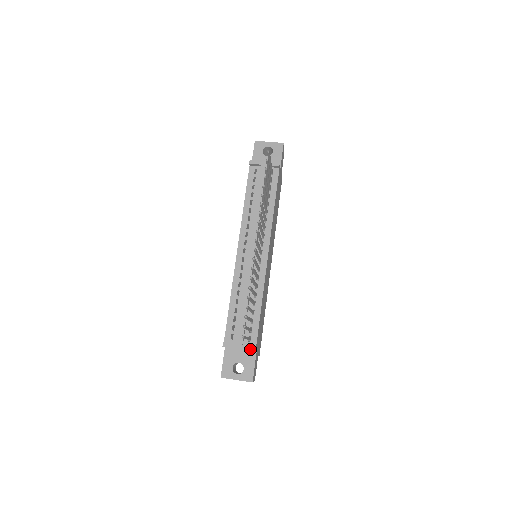
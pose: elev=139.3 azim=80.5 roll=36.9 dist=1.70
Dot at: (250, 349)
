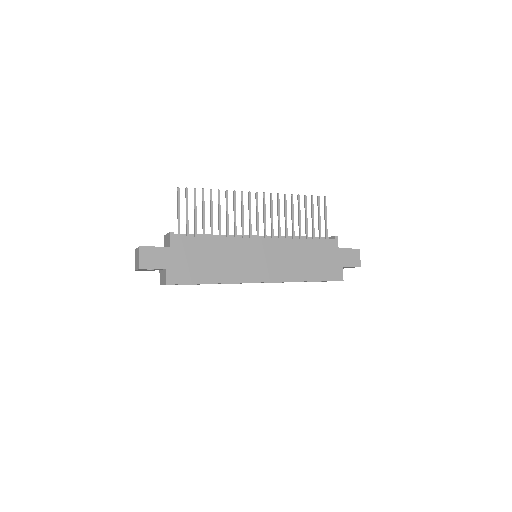
Dot at: (170, 232)
